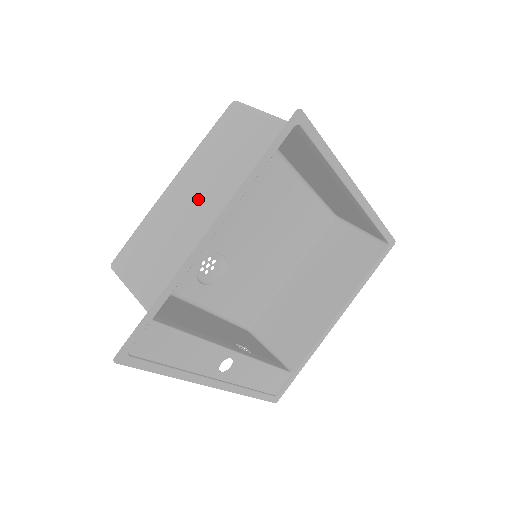
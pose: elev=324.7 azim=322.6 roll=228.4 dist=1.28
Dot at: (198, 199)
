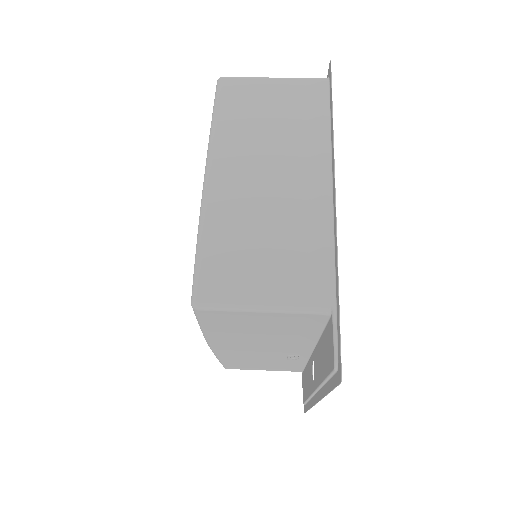
Dot at: (272, 175)
